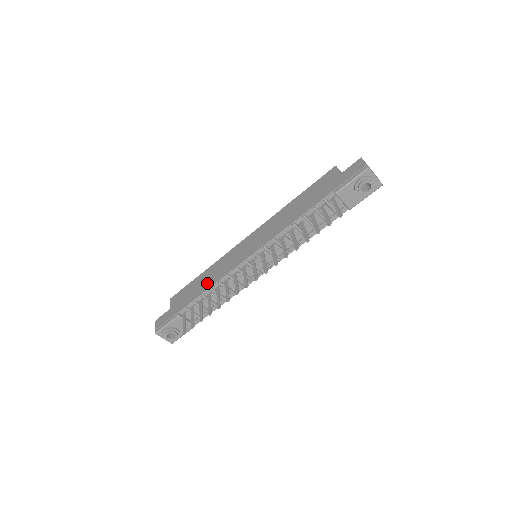
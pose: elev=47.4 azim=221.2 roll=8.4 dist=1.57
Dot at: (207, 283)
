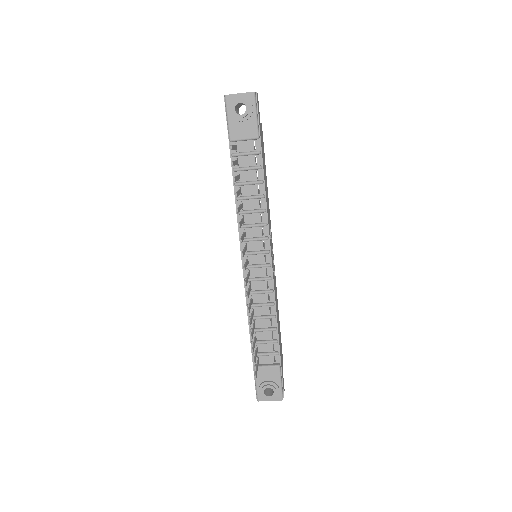
Dot at: occluded
